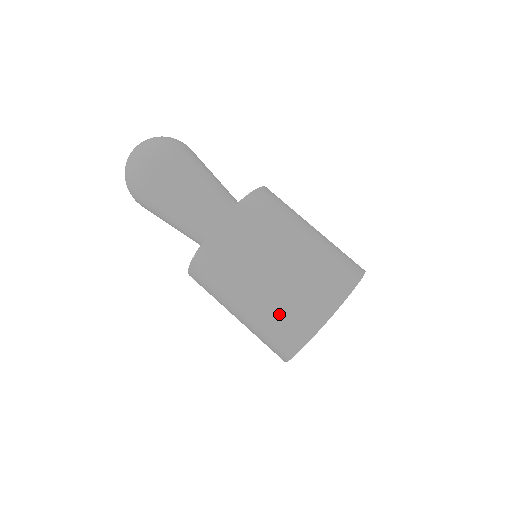
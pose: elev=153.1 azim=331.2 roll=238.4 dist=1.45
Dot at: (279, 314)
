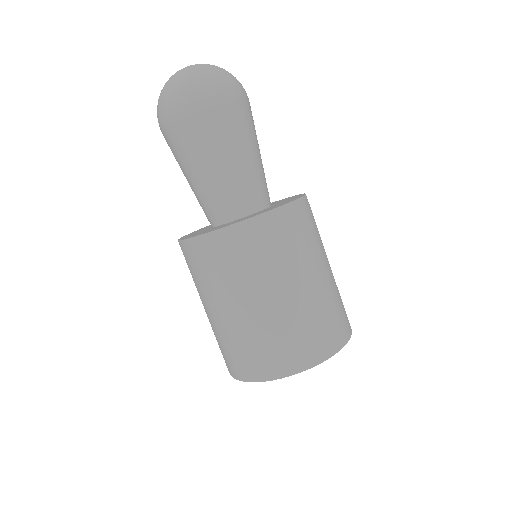
Dot at: (228, 344)
